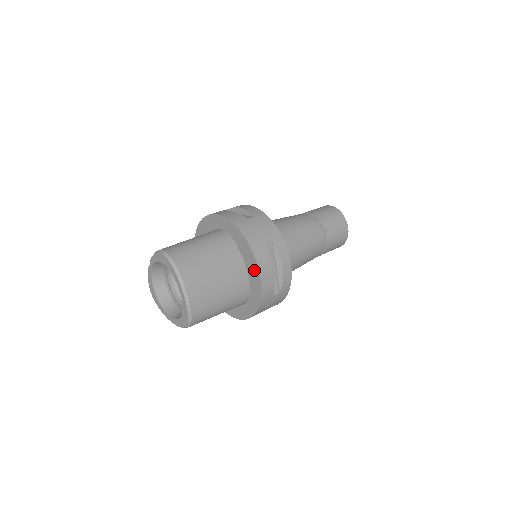
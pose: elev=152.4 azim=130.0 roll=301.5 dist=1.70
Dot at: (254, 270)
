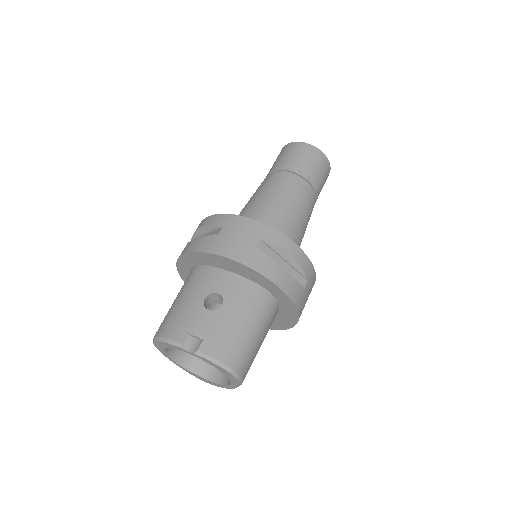
Dot at: (281, 325)
